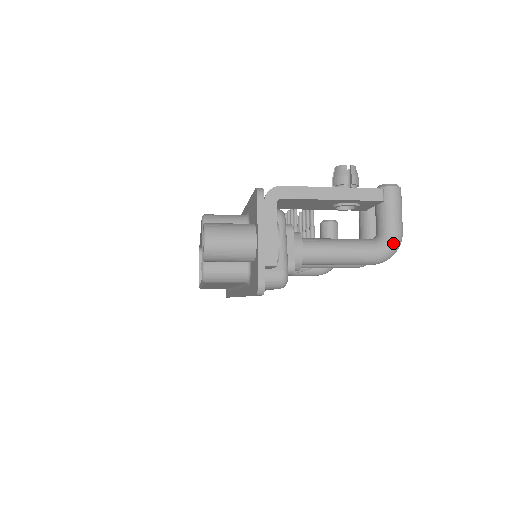
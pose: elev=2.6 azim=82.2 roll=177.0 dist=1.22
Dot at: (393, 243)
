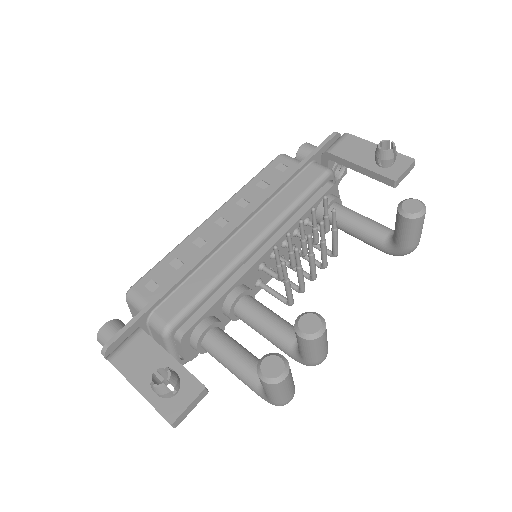
Dot at: (270, 403)
